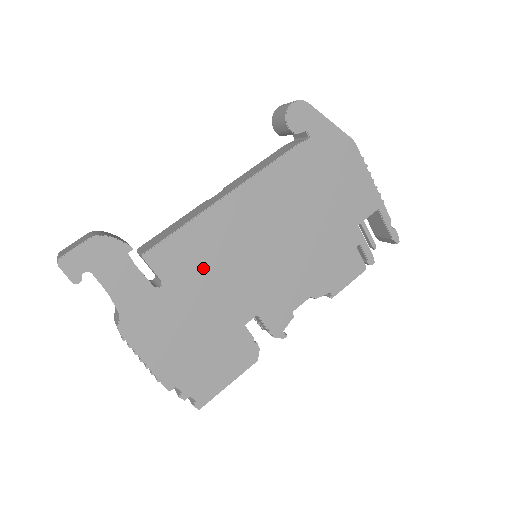
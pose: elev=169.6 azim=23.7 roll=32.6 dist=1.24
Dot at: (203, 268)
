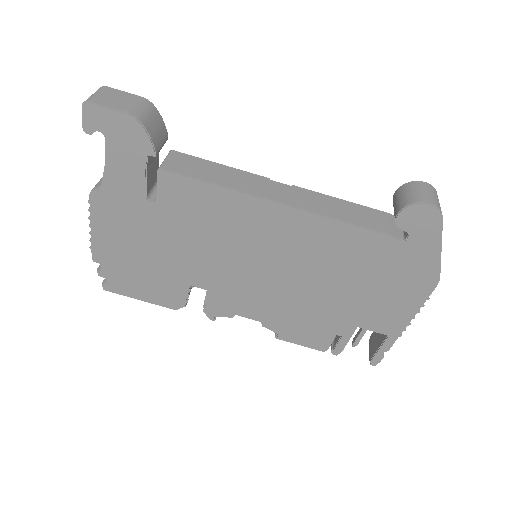
Dot at: (199, 225)
